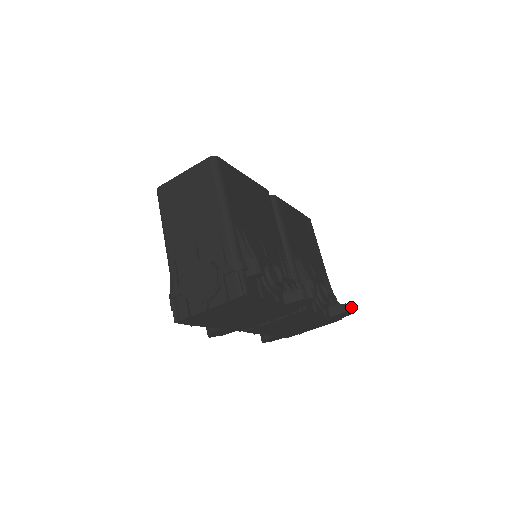
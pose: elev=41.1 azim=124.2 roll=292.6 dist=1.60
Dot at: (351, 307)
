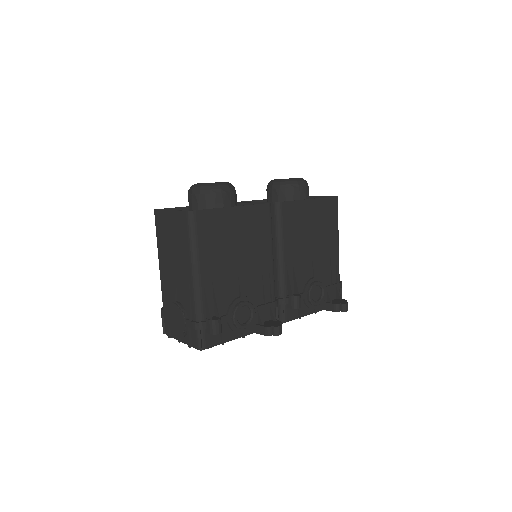
Dot at: (343, 308)
